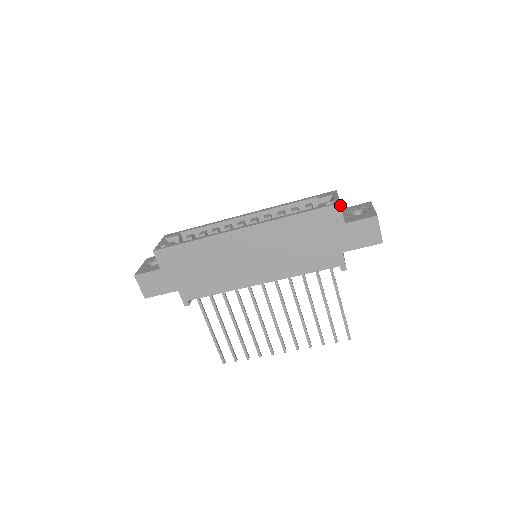
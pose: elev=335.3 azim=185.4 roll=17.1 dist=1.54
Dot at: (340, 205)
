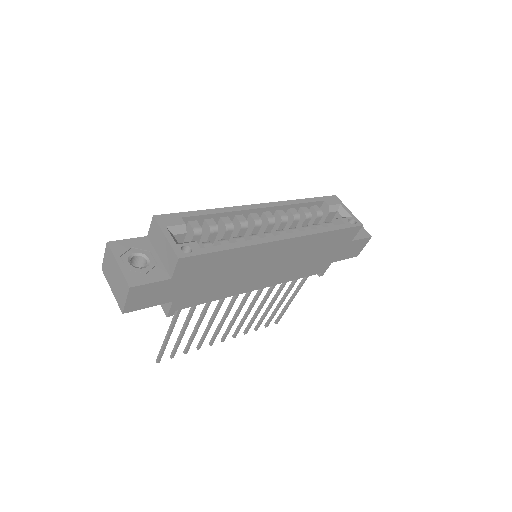
Dot at: occluded
